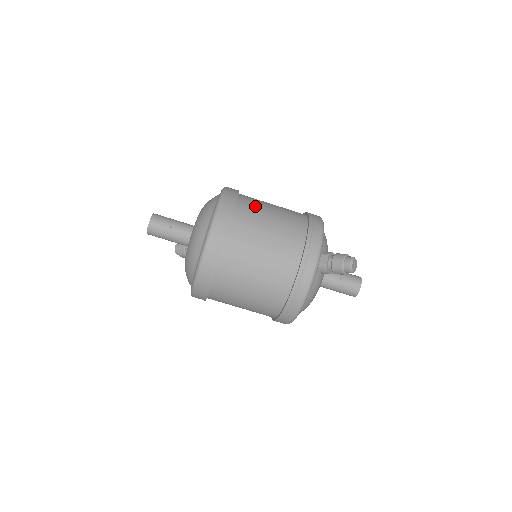
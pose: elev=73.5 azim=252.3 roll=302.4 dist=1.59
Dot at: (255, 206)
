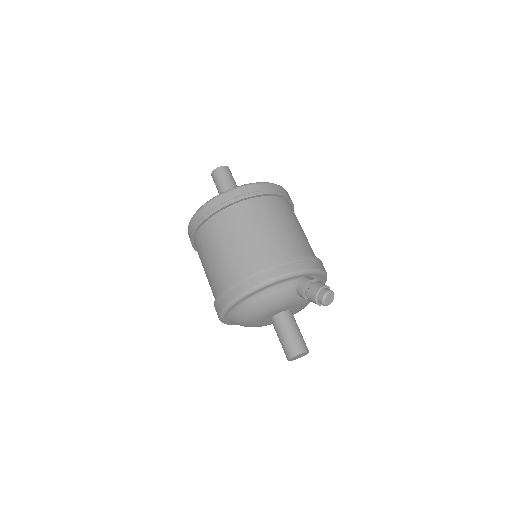
Dot at: occluded
